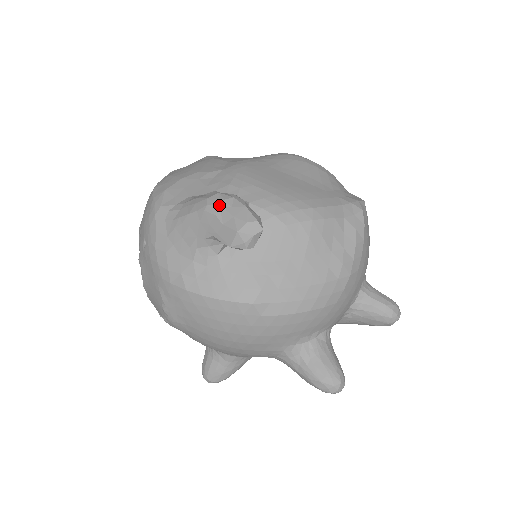
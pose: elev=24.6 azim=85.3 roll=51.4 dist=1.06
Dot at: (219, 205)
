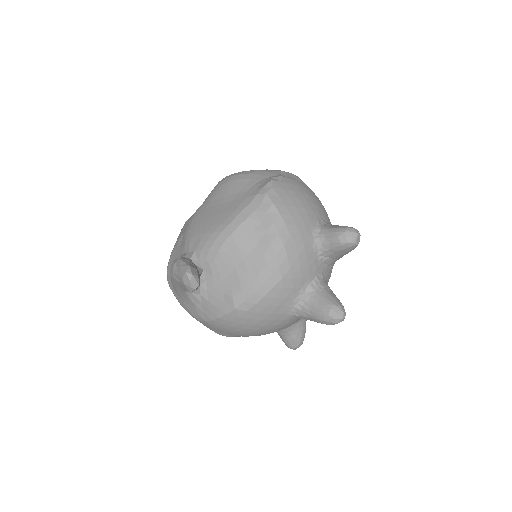
Dot at: (173, 272)
